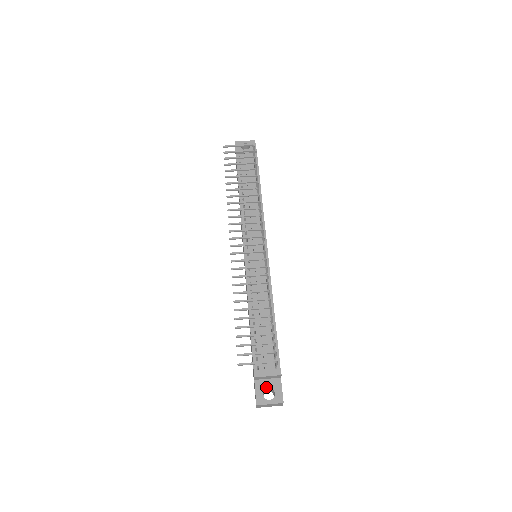
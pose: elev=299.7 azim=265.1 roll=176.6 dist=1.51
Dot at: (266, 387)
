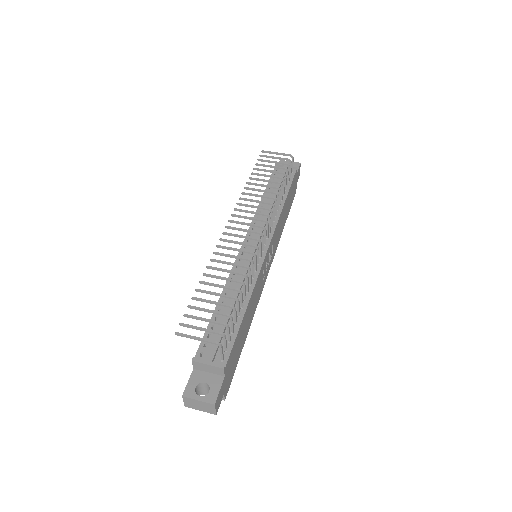
Dot at: (203, 380)
